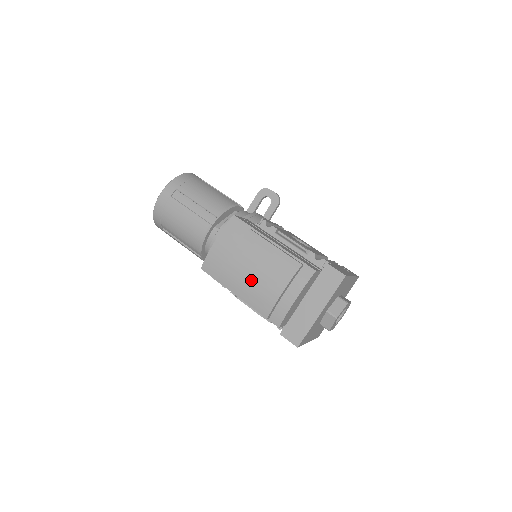
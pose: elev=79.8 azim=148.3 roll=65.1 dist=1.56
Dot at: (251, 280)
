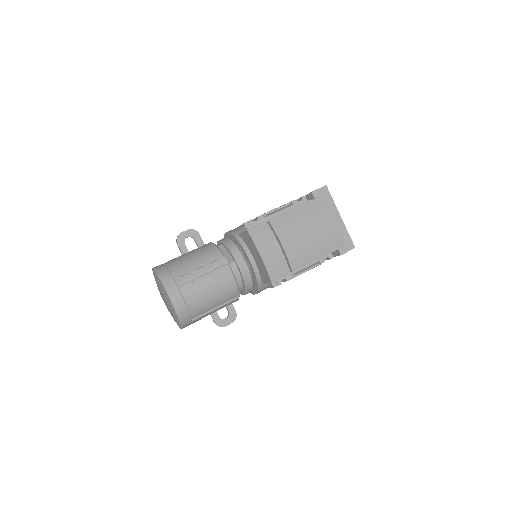
Dot at: (309, 241)
